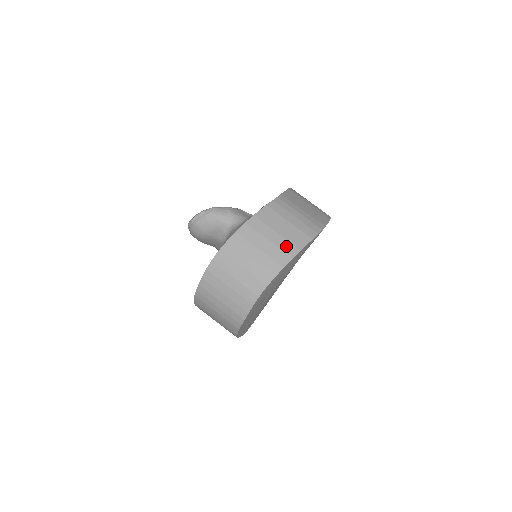
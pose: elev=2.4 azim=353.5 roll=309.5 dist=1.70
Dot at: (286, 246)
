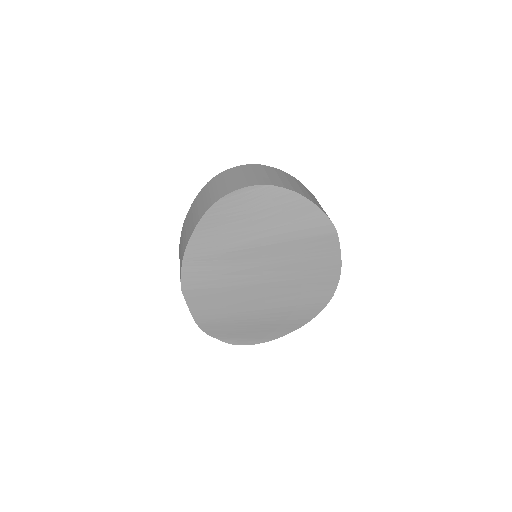
Dot at: (307, 195)
